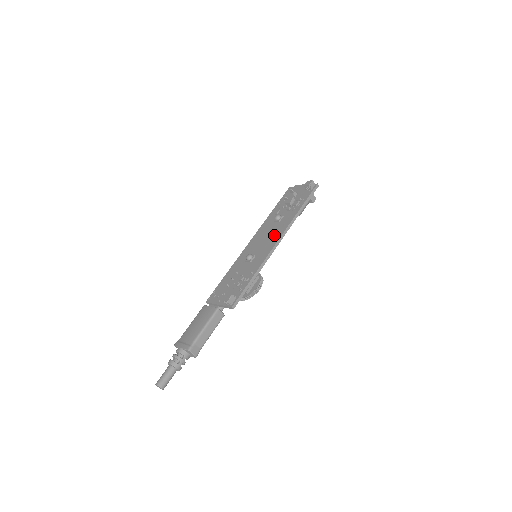
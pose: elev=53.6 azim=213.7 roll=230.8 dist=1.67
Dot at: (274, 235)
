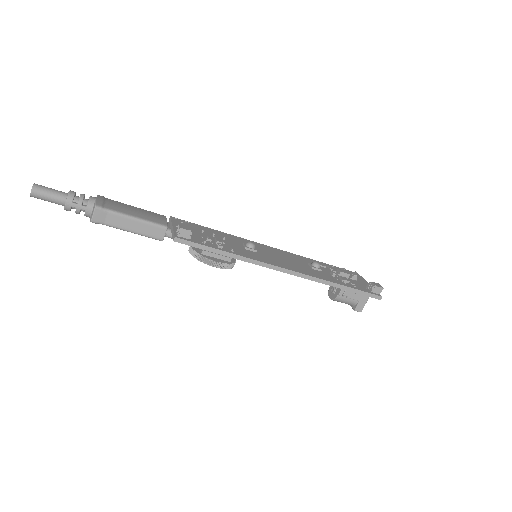
Dot at: (293, 265)
